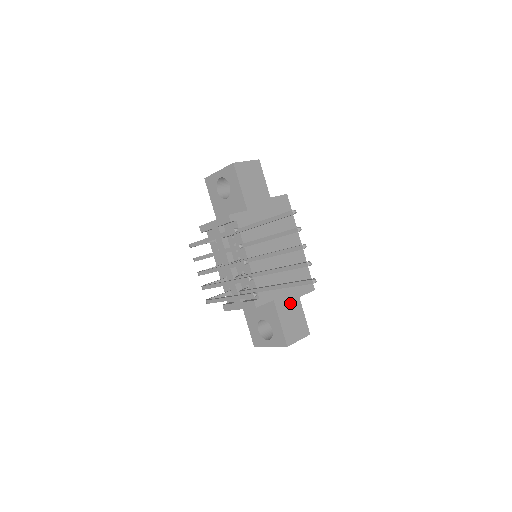
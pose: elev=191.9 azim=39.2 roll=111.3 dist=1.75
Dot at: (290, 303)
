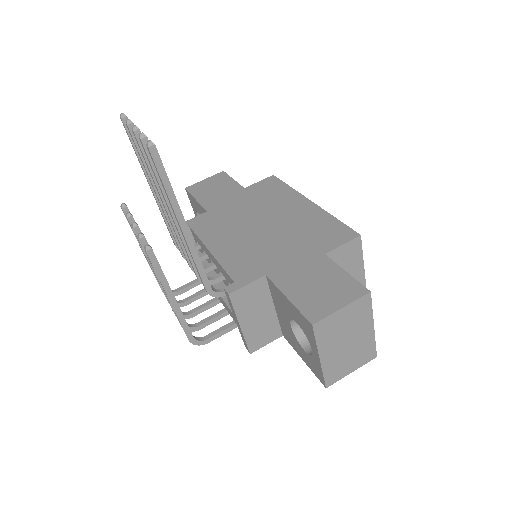
Dot at: (305, 267)
